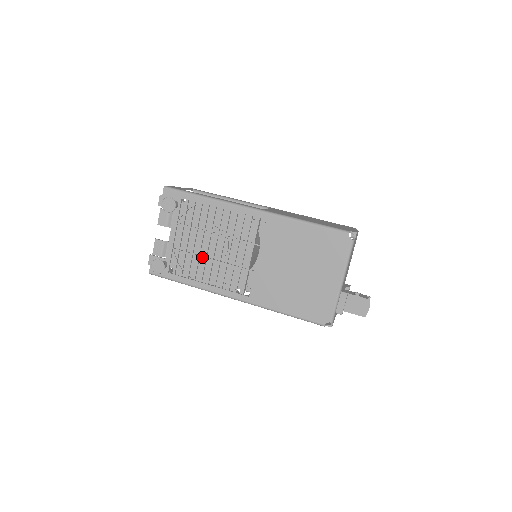
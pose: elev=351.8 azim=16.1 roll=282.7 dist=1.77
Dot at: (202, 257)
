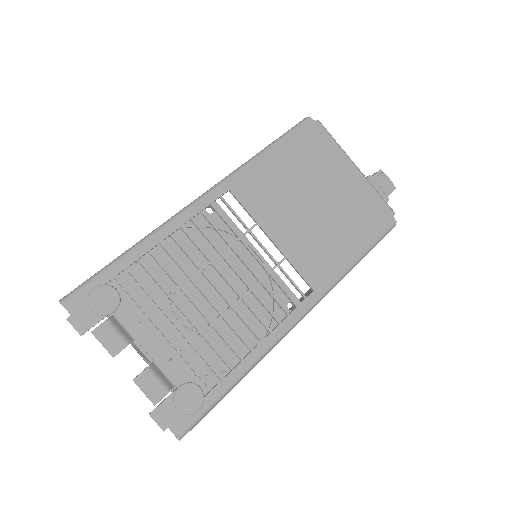
Dot at: (217, 320)
